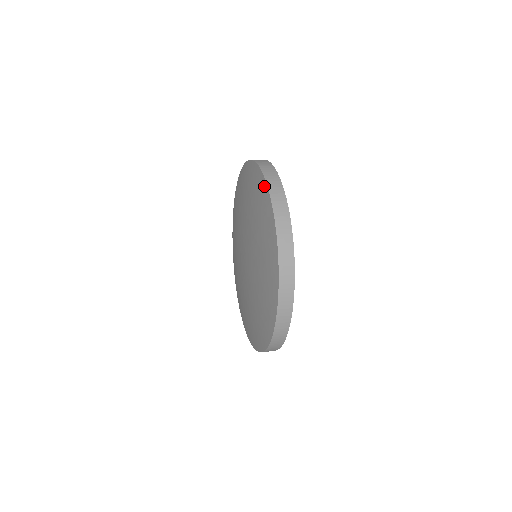
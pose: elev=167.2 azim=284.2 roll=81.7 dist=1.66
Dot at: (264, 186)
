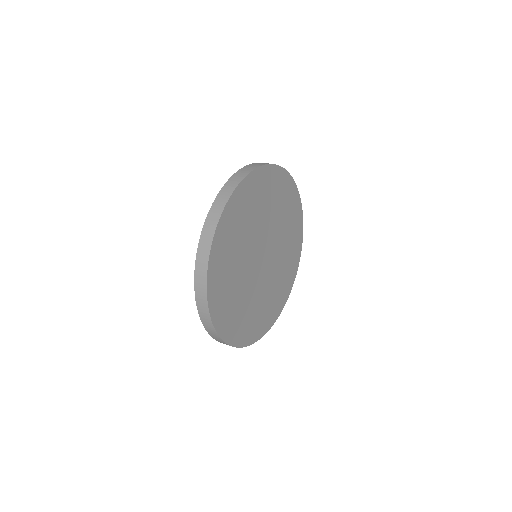
Dot at: occluded
